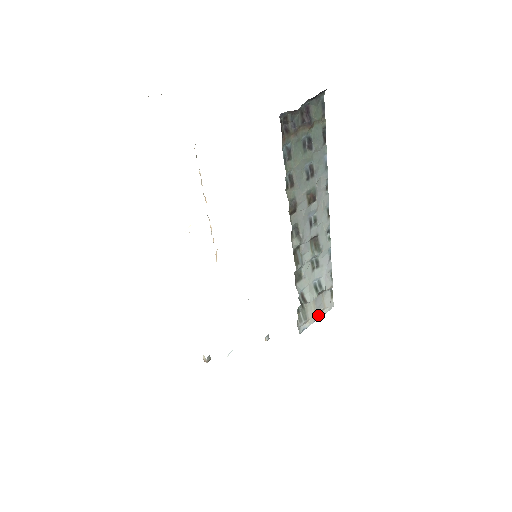
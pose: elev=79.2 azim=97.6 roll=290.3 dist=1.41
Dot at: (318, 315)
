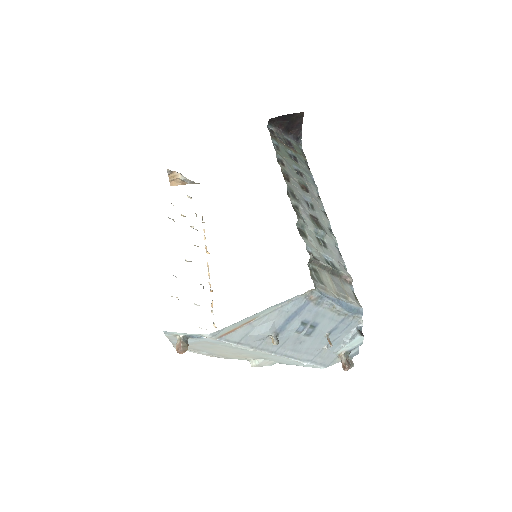
Dot at: (341, 299)
